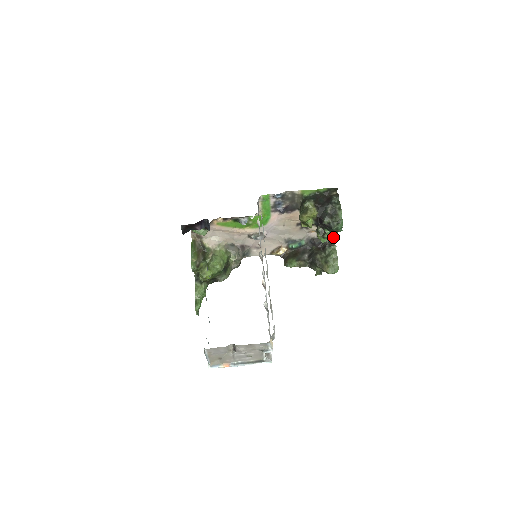
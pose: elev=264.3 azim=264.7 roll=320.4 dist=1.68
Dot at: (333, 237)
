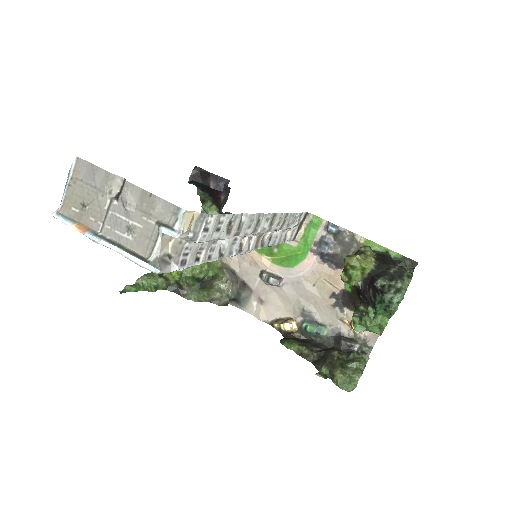
Dot at: (370, 351)
